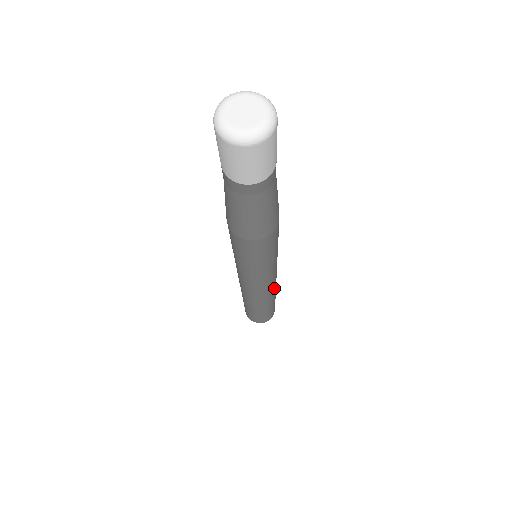
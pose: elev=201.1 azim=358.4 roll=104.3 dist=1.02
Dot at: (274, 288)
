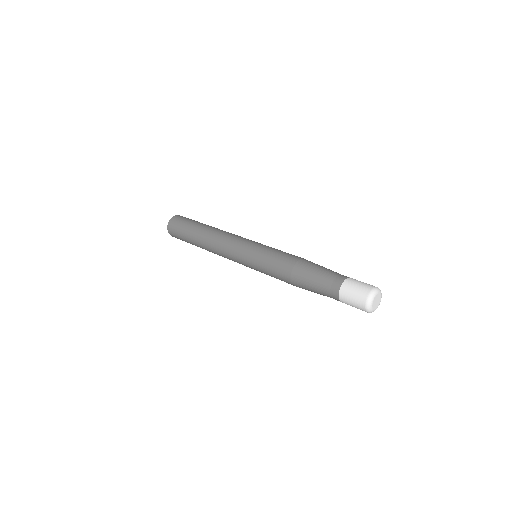
Dot at: occluded
